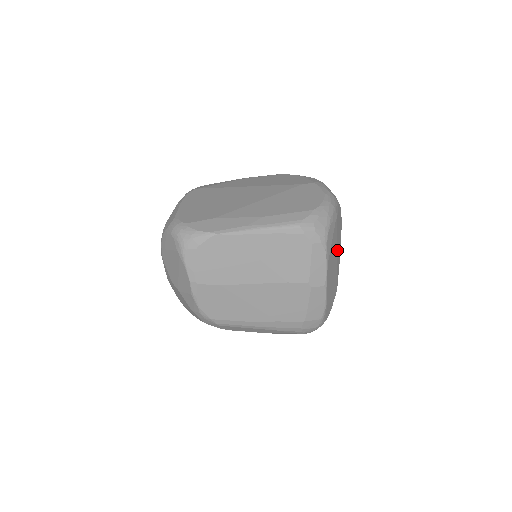
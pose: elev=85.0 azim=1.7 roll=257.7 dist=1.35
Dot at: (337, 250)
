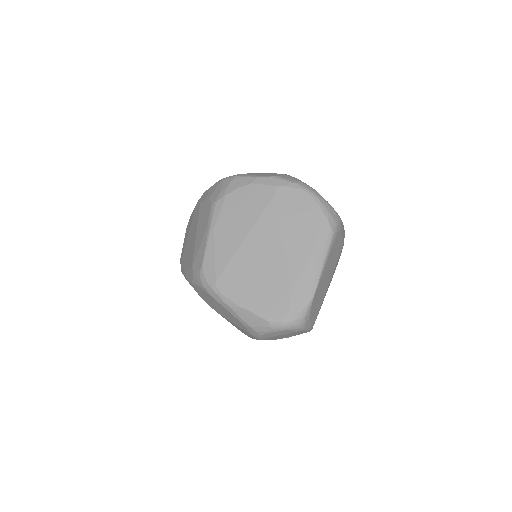
Dot at: occluded
